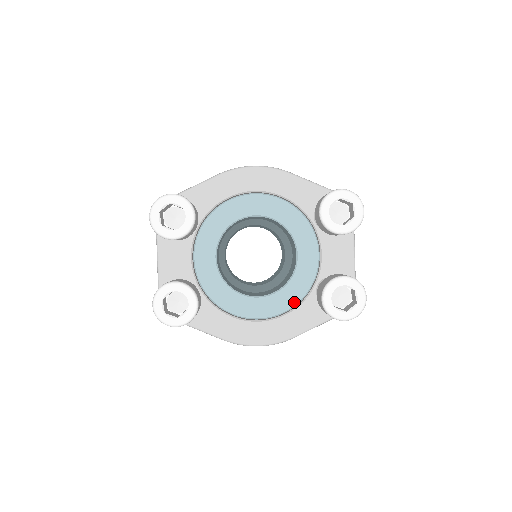
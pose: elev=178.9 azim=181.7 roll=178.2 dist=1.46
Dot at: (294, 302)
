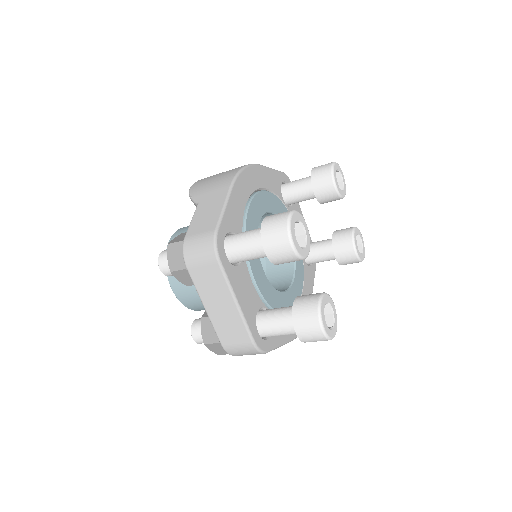
Dot at: (303, 275)
